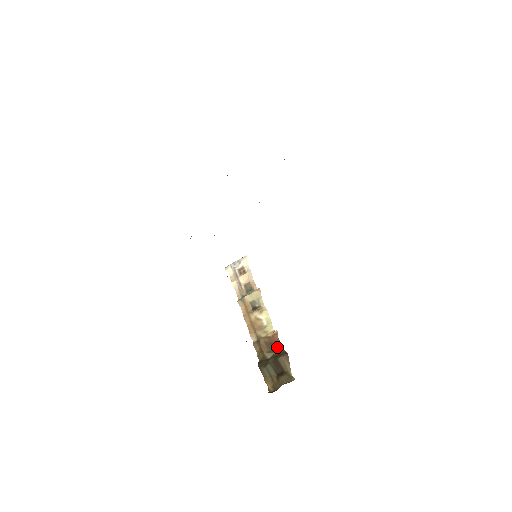
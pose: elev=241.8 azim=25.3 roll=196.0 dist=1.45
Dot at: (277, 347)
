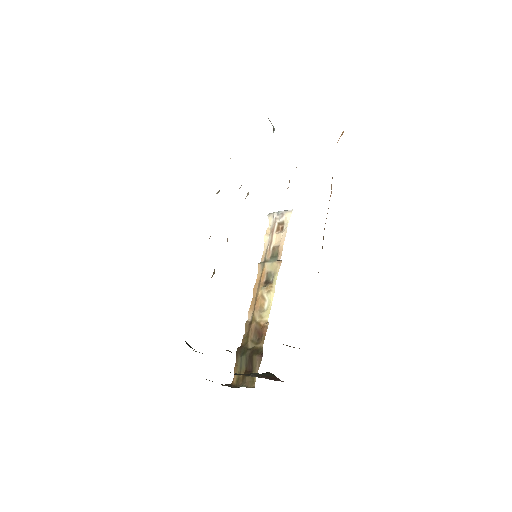
Dot at: (260, 341)
